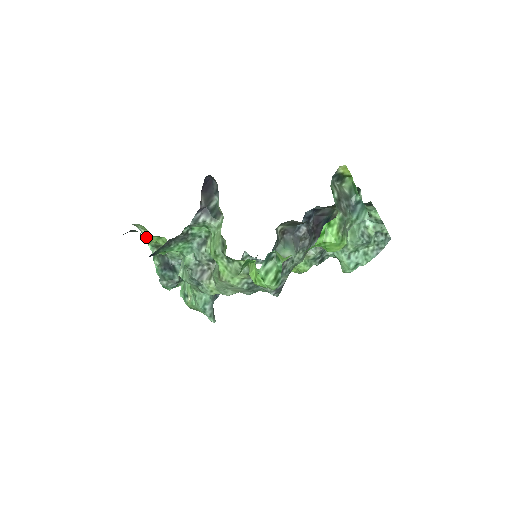
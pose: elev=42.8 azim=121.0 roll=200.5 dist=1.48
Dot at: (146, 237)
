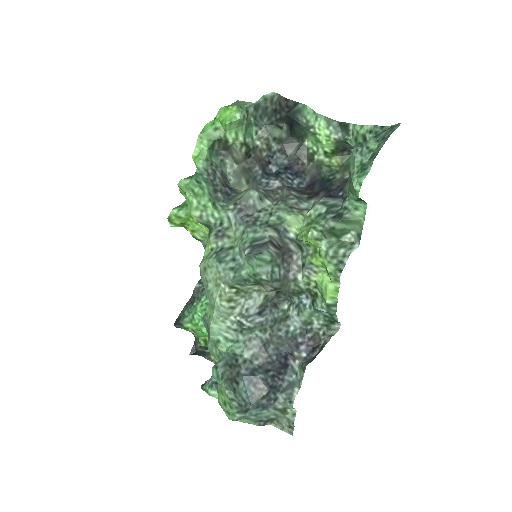
Dot at: occluded
